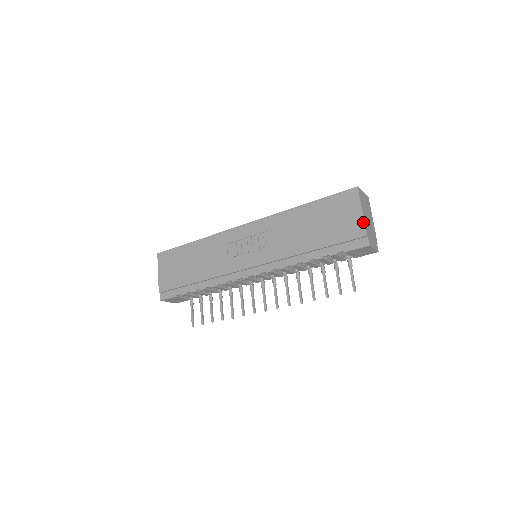
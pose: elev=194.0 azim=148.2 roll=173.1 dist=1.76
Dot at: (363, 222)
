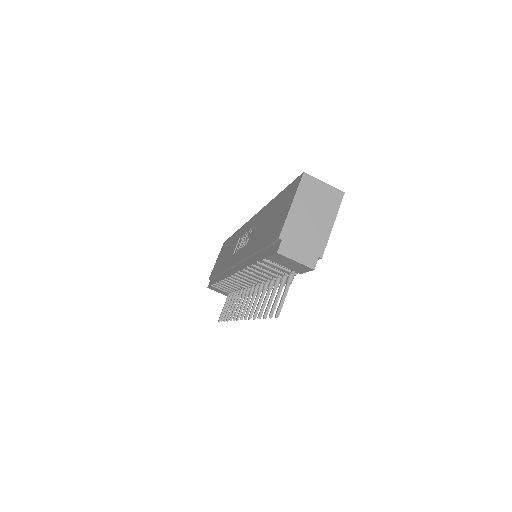
Dot at: (285, 220)
